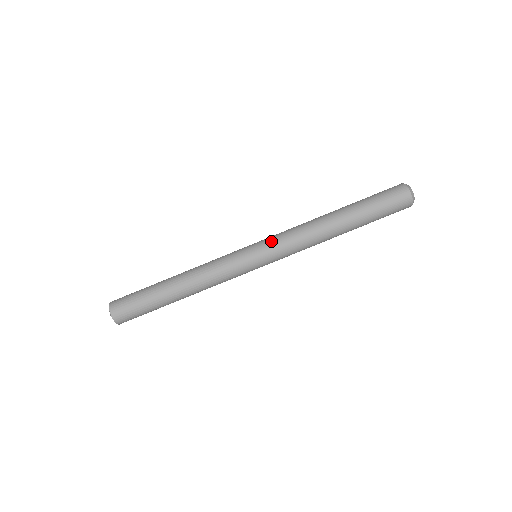
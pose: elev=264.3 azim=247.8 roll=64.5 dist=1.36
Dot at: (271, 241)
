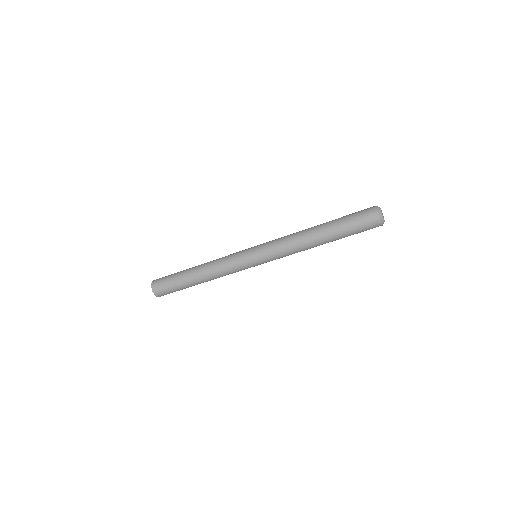
Dot at: (266, 246)
